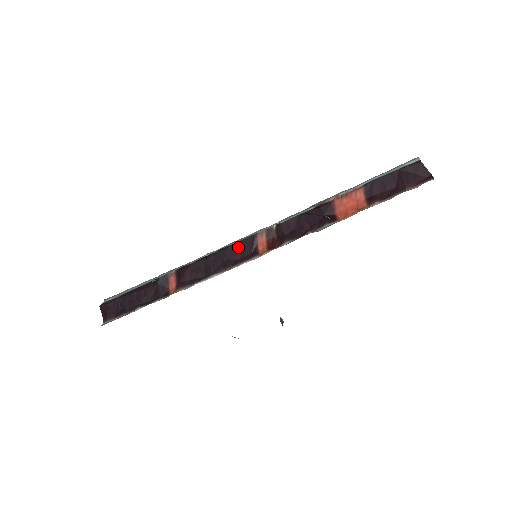
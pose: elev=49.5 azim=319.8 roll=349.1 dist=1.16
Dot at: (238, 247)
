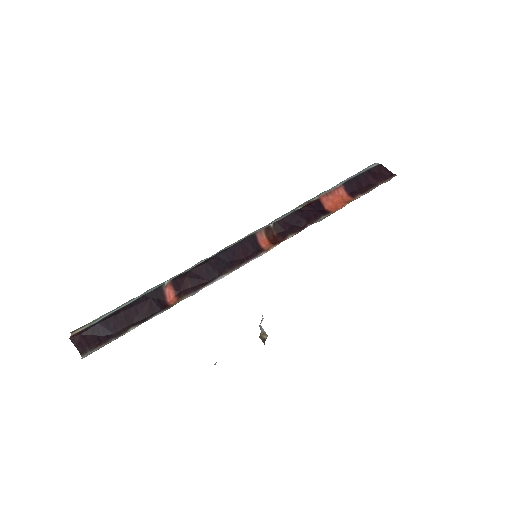
Dot at: (239, 247)
